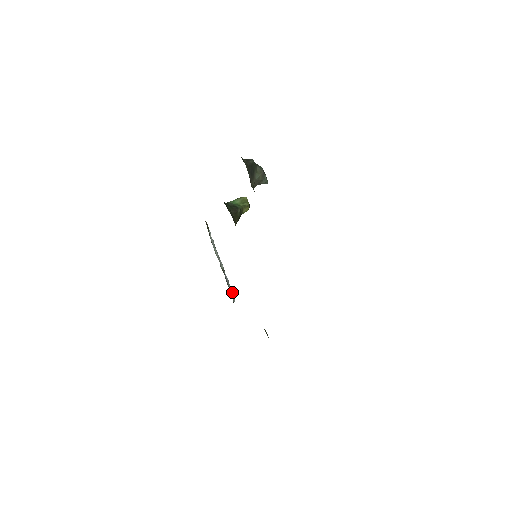
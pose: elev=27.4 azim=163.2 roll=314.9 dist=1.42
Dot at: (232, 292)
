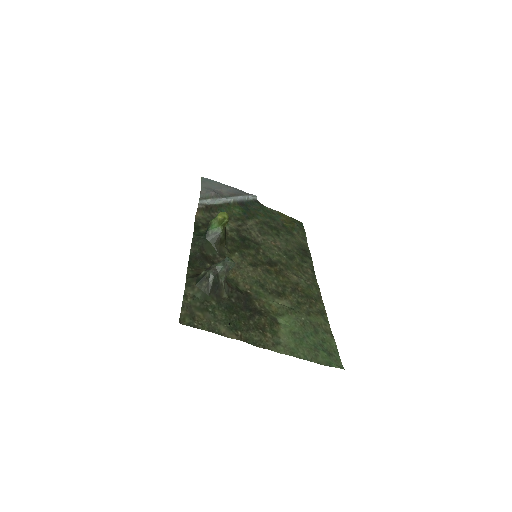
Dot at: (251, 197)
